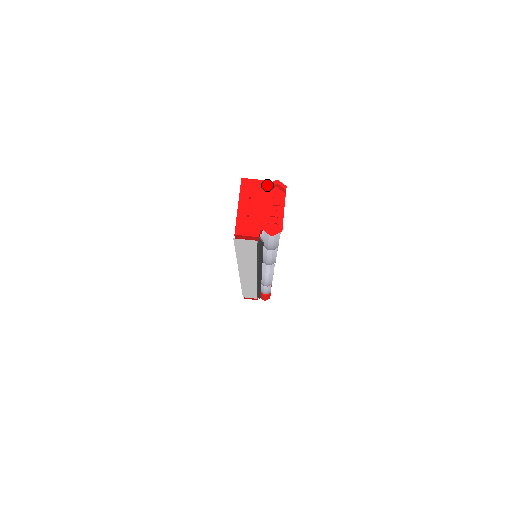
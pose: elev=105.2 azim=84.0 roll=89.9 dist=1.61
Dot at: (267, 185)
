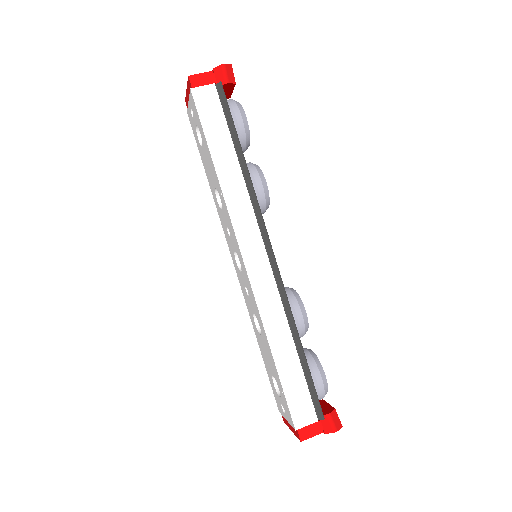
Dot at: occluded
